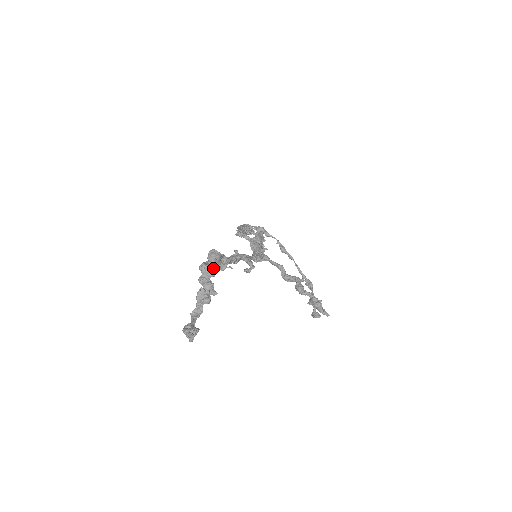
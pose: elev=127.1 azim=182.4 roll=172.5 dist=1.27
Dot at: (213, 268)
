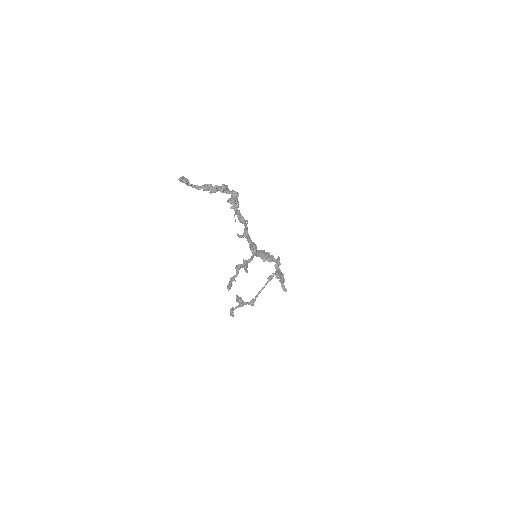
Dot at: (227, 193)
